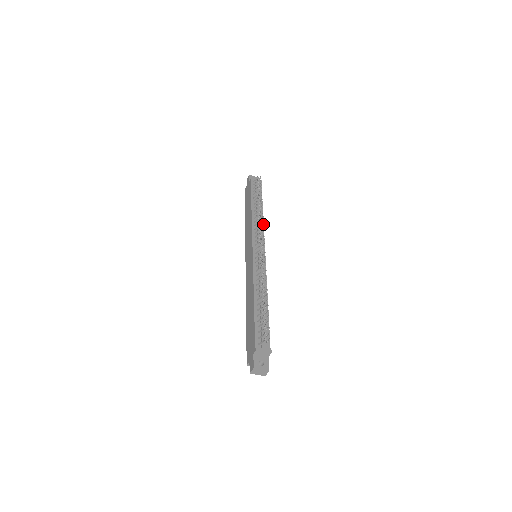
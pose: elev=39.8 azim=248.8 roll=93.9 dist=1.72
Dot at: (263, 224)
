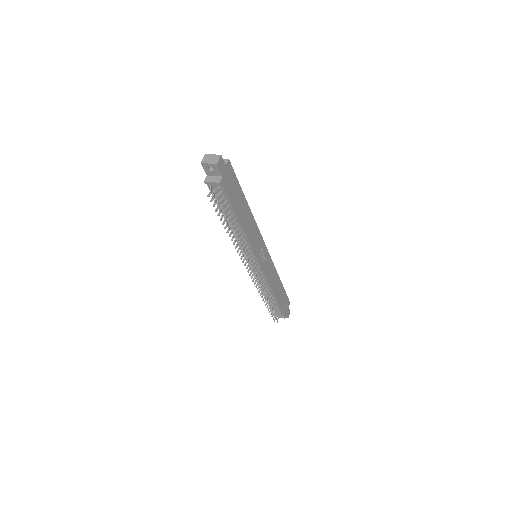
Dot at: (242, 256)
